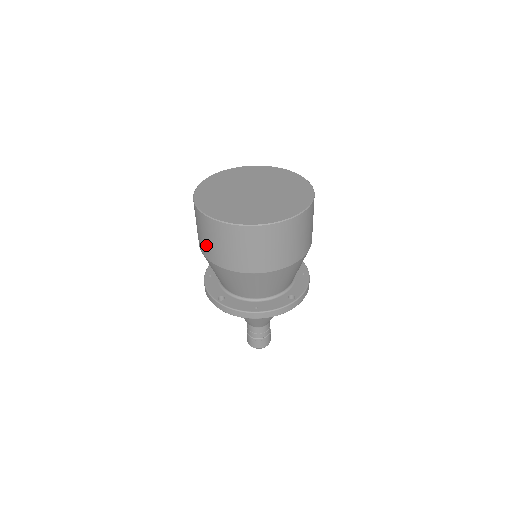
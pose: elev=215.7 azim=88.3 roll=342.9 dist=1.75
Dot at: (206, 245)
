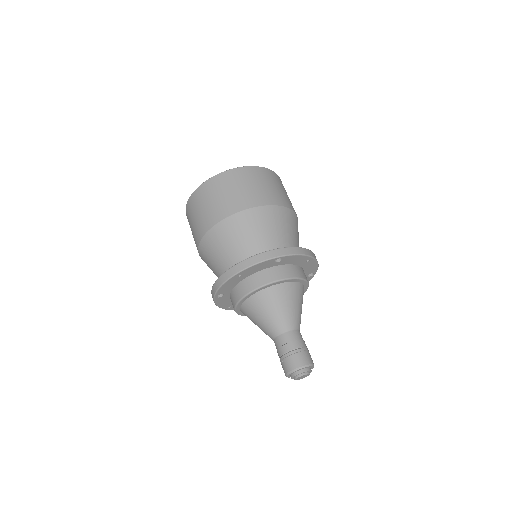
Dot at: (194, 238)
